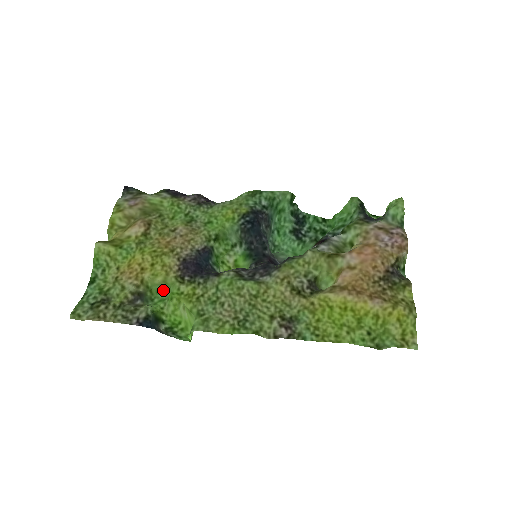
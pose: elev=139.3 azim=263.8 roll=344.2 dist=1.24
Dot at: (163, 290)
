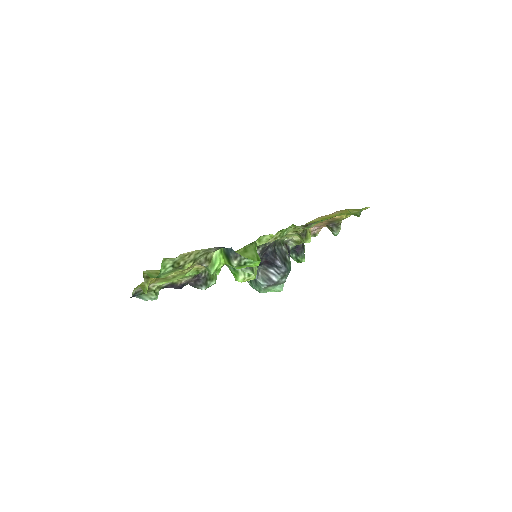
Dot at: occluded
